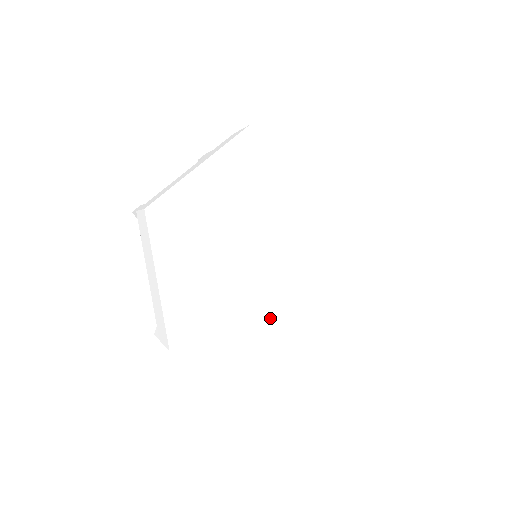
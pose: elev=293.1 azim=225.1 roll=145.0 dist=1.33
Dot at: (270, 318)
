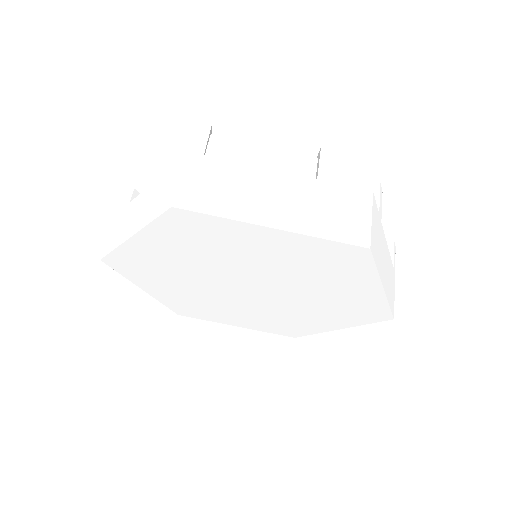
Dot at: (205, 299)
